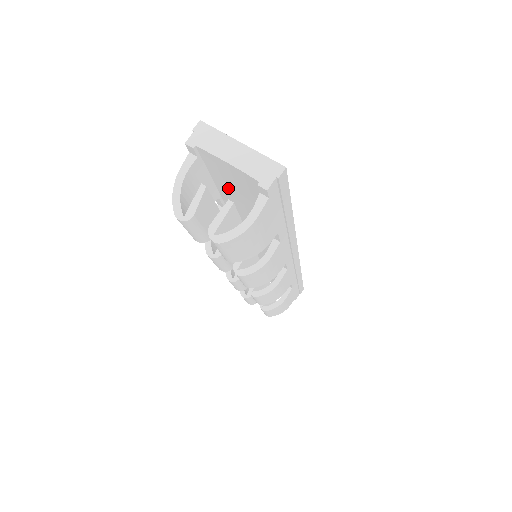
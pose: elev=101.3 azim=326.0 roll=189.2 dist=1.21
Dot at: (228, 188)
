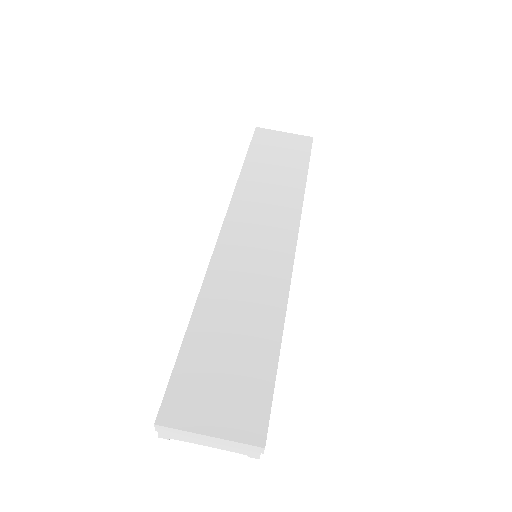
Dot at: occluded
